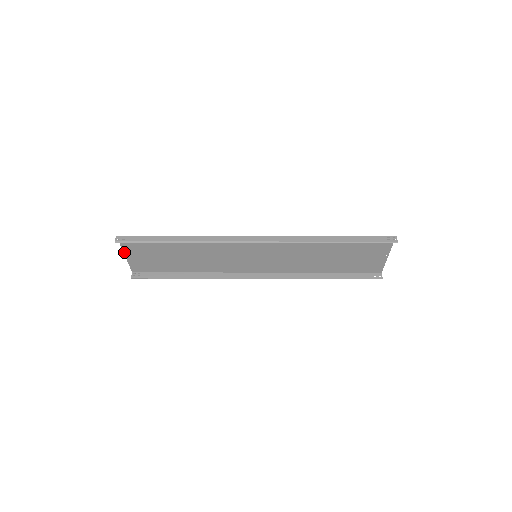
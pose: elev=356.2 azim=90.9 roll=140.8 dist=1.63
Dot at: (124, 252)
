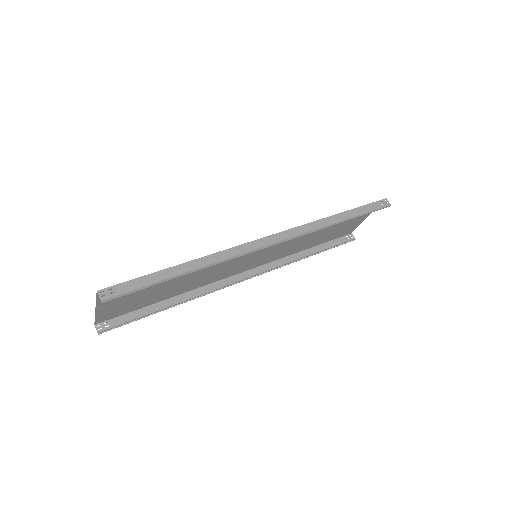
Dot at: (96, 306)
